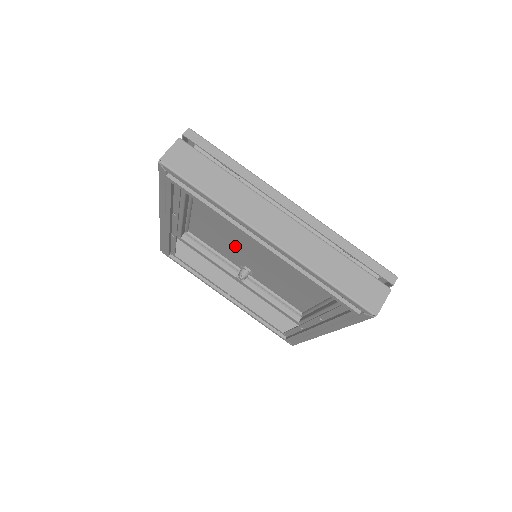
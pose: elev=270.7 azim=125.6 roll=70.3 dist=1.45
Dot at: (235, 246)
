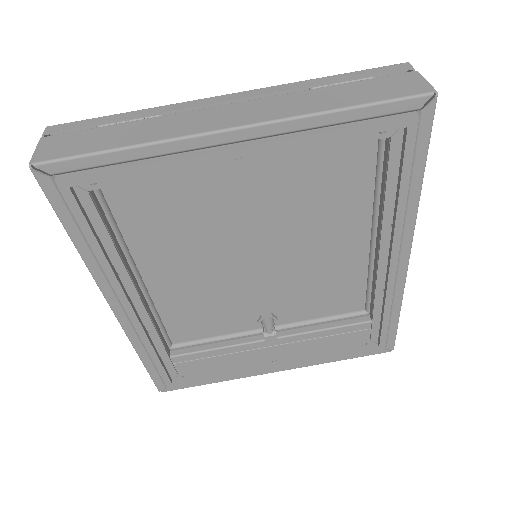
Dot at: (229, 292)
